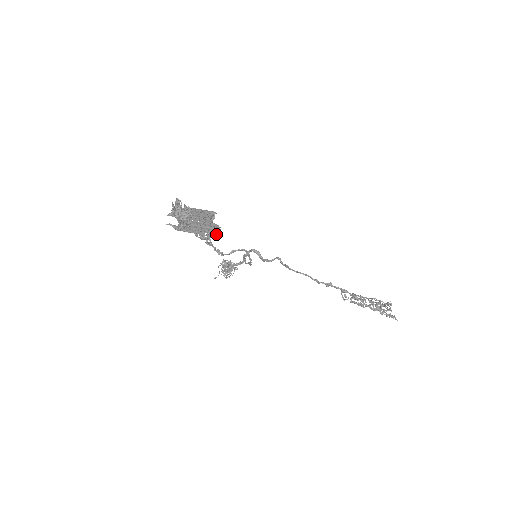
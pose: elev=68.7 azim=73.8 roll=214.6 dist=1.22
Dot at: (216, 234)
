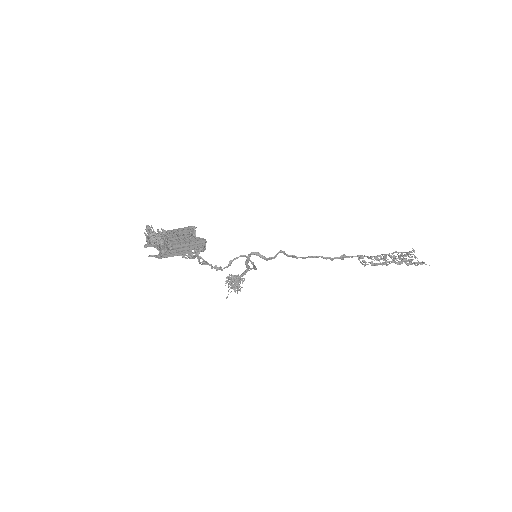
Dot at: (203, 248)
